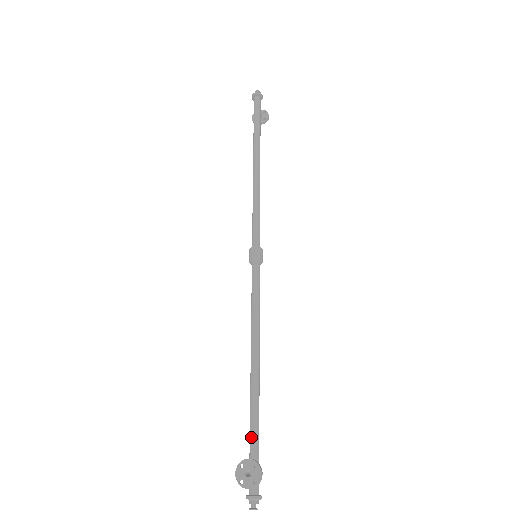
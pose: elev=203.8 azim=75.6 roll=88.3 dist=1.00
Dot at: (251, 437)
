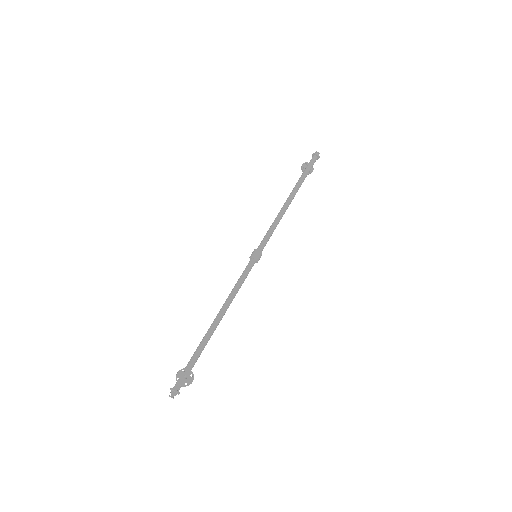
Dot at: (193, 358)
